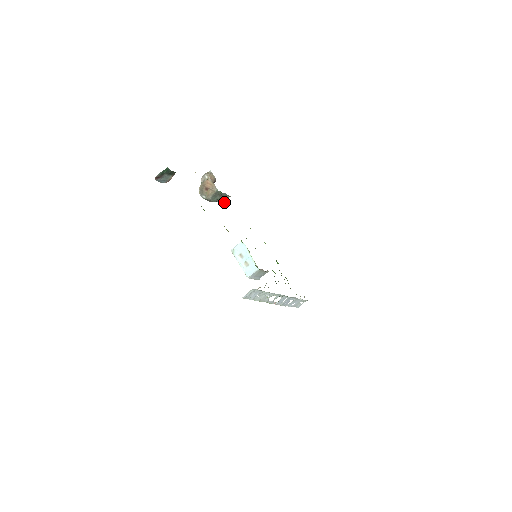
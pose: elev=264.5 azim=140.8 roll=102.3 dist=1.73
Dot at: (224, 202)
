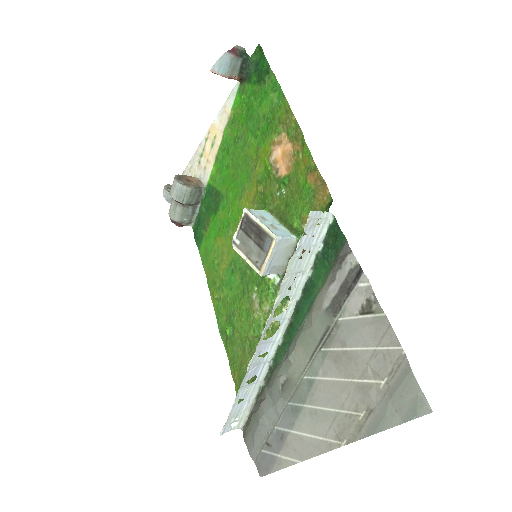
Dot at: (179, 225)
